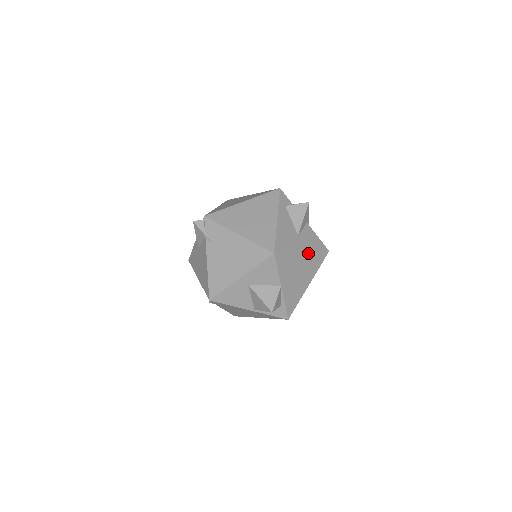
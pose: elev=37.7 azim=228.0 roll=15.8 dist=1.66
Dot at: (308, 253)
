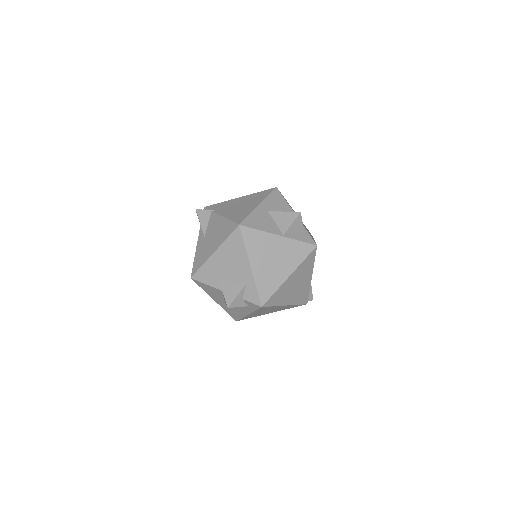
Dot at: occluded
